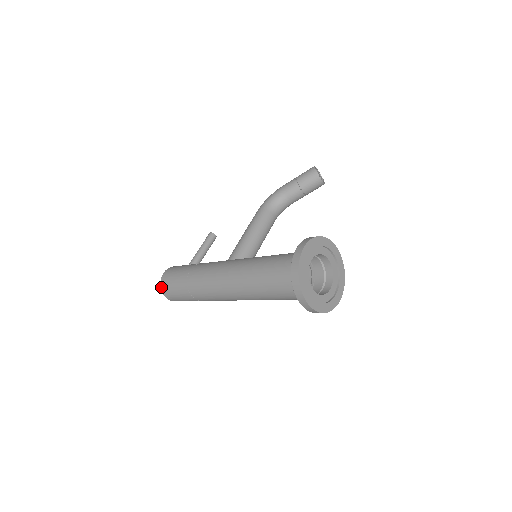
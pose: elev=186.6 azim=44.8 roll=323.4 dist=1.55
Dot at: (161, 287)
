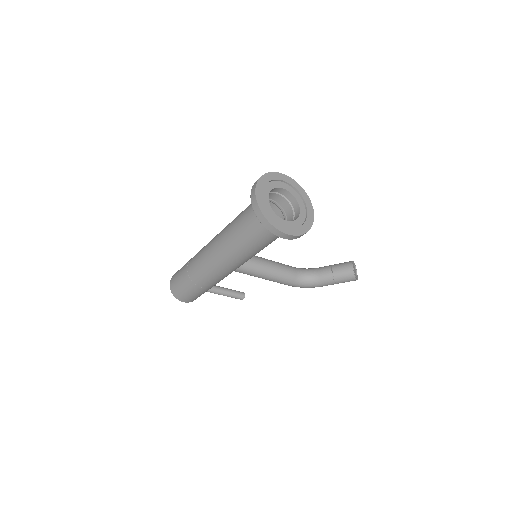
Dot at: occluded
